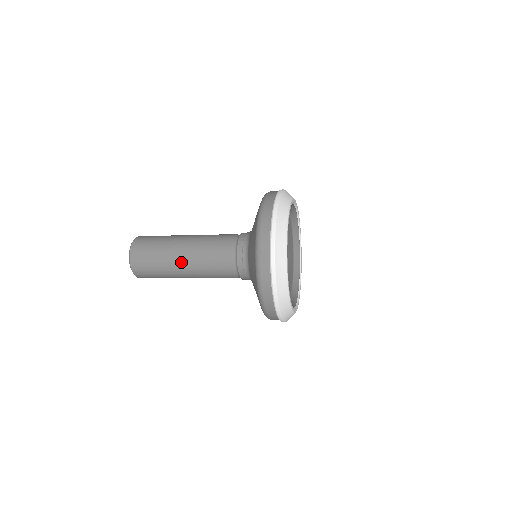
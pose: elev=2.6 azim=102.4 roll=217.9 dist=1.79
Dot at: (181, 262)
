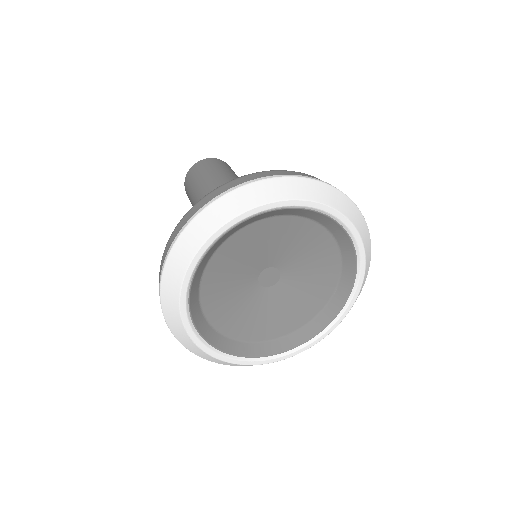
Dot at: occluded
